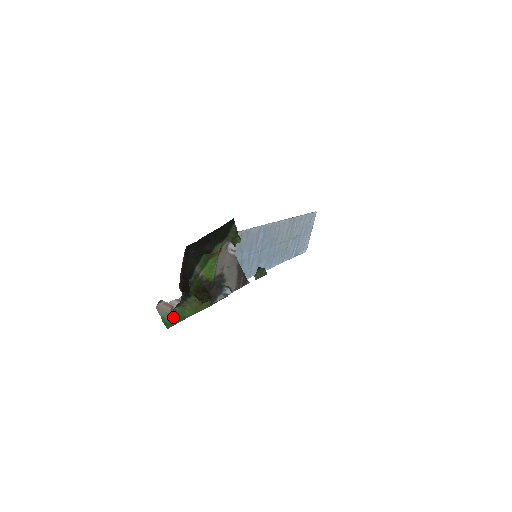
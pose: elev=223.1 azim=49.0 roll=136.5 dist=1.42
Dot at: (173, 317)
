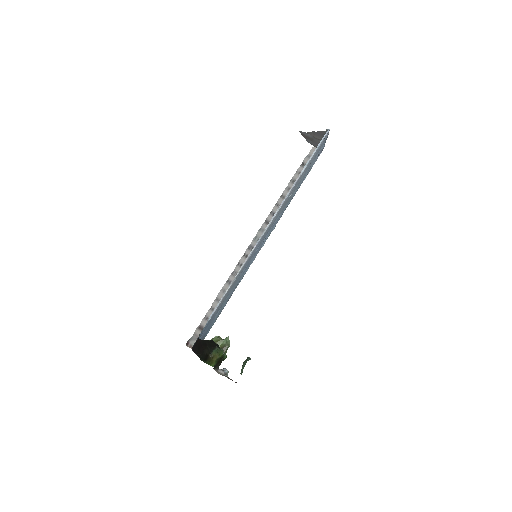
Dot at: occluded
